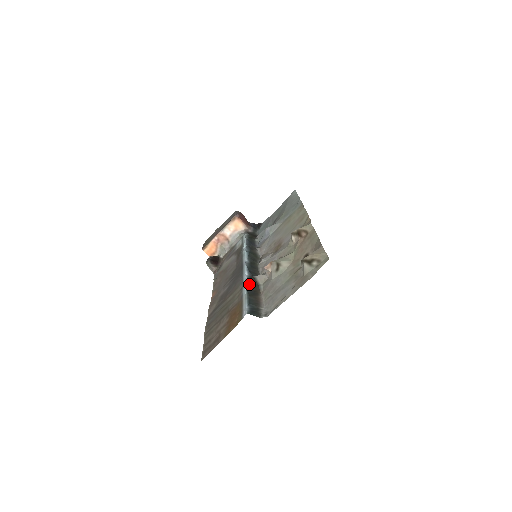
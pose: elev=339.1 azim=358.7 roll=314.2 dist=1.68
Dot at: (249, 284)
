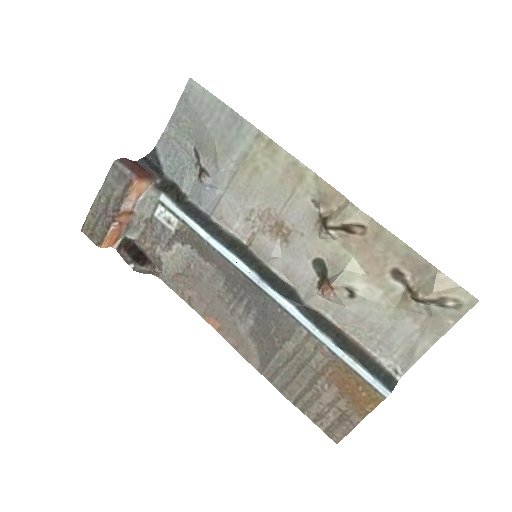
Dot at: (320, 328)
